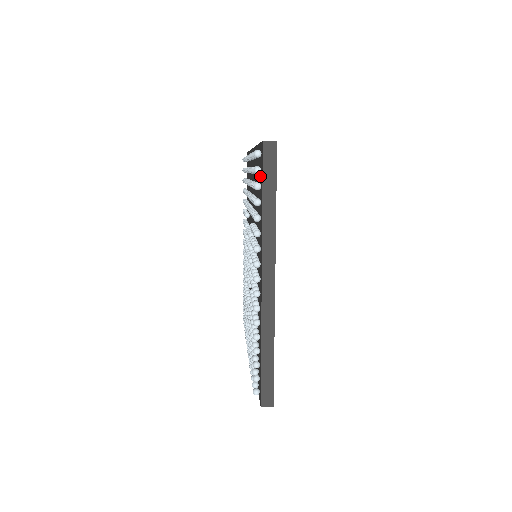
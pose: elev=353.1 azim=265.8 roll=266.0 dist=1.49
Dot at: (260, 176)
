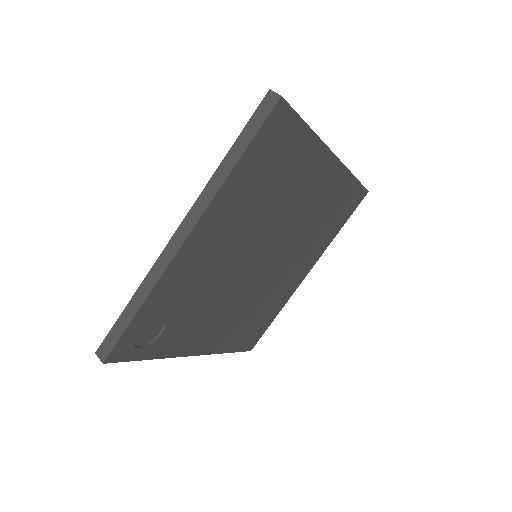
Dot at: occluded
